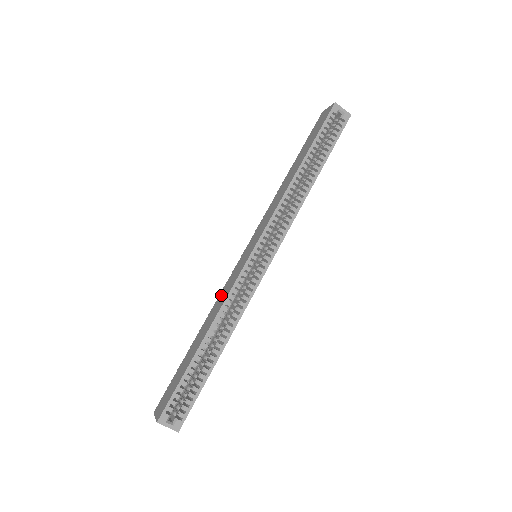
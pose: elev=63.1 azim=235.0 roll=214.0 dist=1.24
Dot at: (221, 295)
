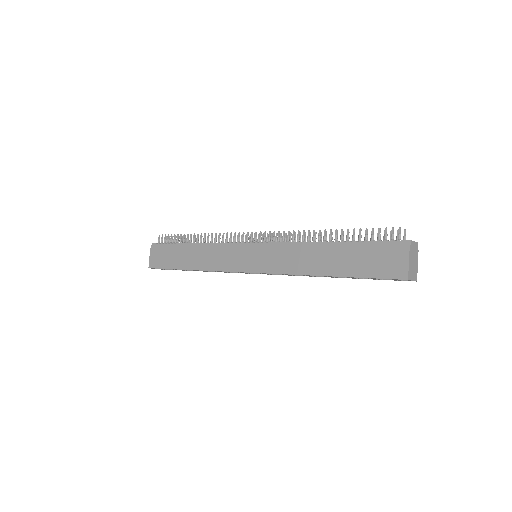
Dot at: (216, 254)
